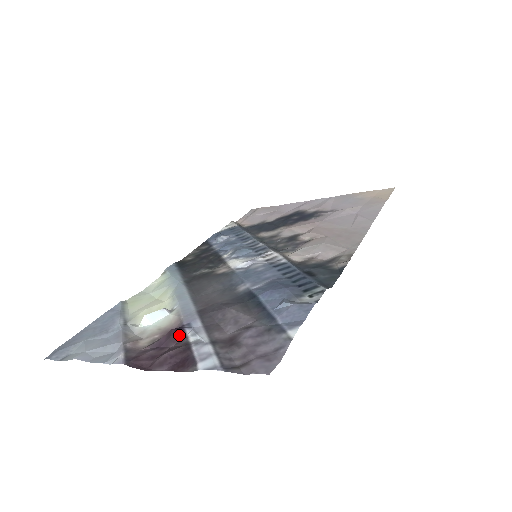
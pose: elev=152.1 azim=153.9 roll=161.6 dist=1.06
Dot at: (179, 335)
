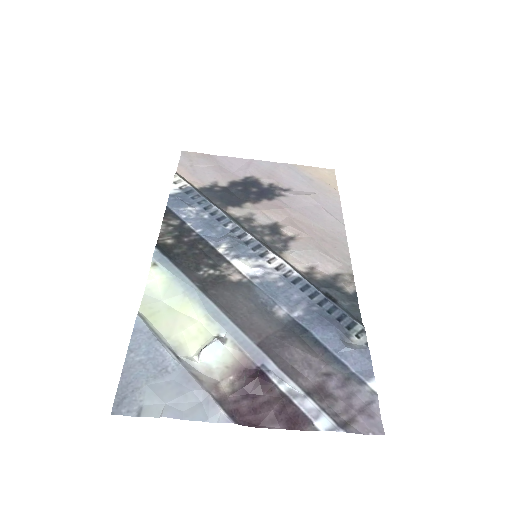
Dot at: (268, 383)
